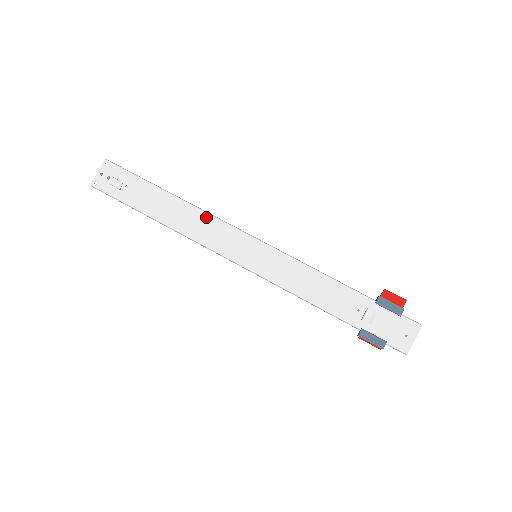
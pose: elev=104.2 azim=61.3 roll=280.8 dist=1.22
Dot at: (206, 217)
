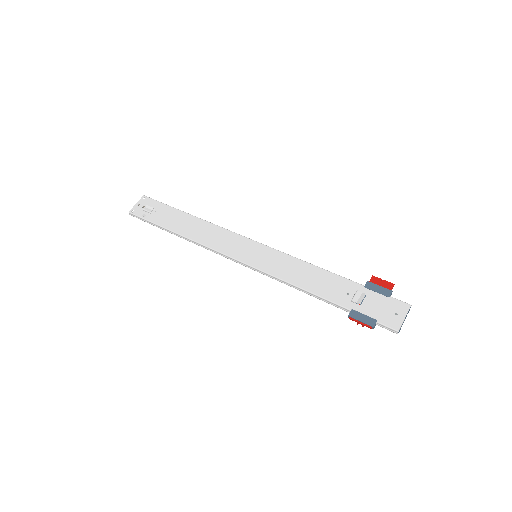
Dot at: (216, 228)
